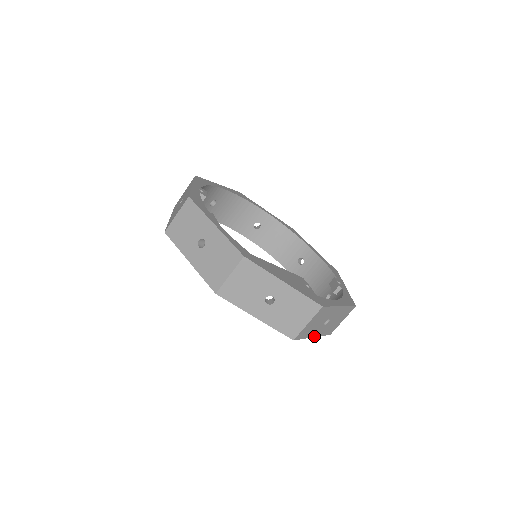
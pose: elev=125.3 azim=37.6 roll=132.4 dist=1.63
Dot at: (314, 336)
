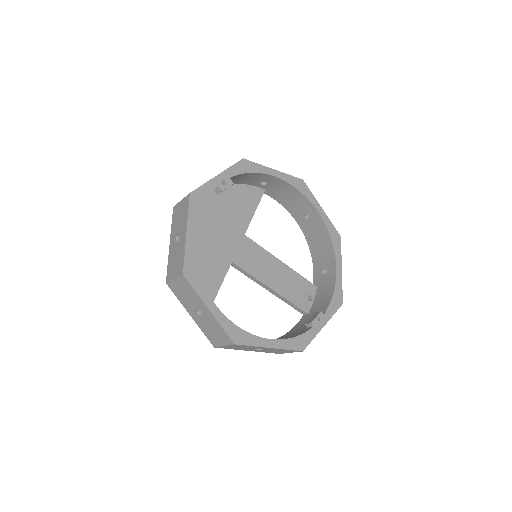
Dot at: (250, 350)
